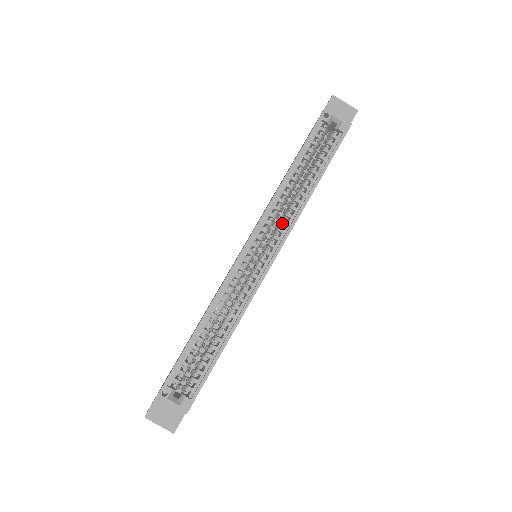
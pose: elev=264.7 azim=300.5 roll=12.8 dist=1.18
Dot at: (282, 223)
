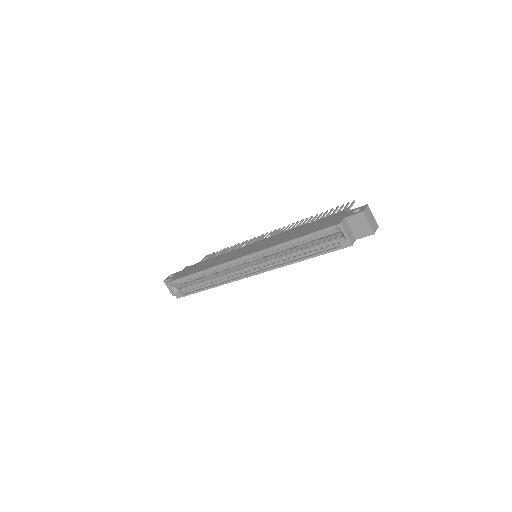
Dot at: (269, 262)
